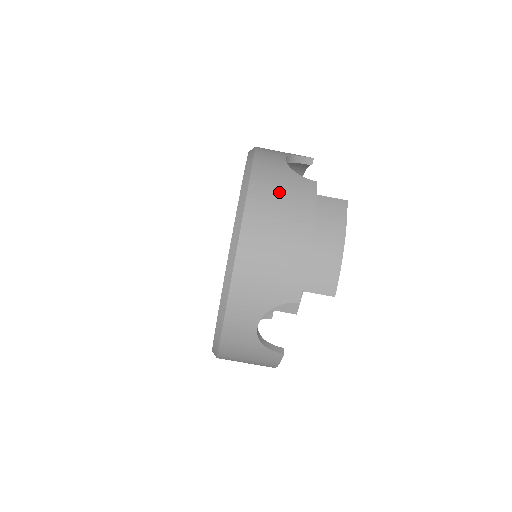
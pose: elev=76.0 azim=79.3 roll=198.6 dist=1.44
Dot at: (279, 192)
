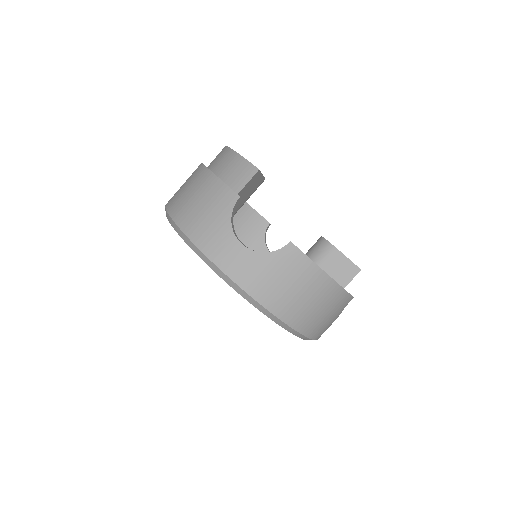
Dot at: (181, 187)
